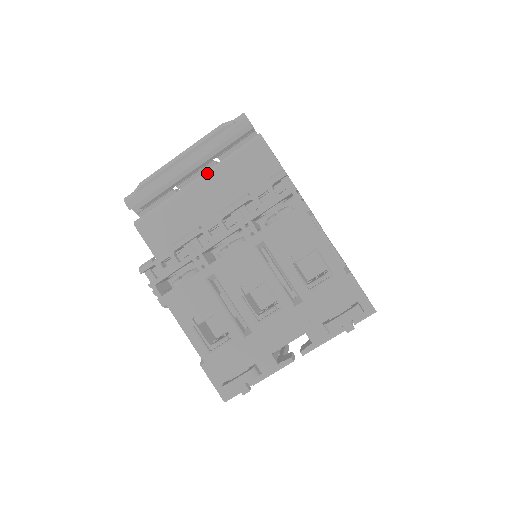
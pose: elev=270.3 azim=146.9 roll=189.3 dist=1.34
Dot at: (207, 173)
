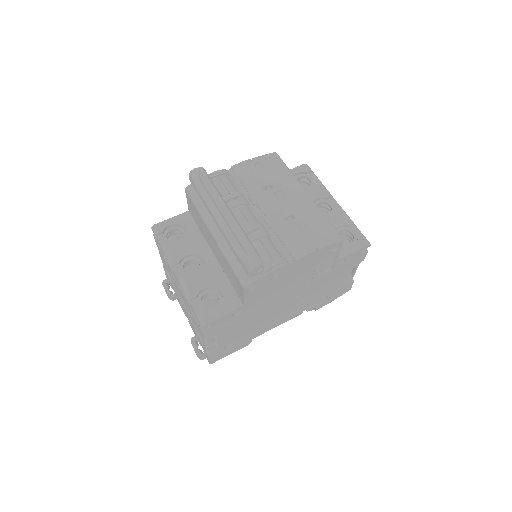
Dot at: (218, 244)
